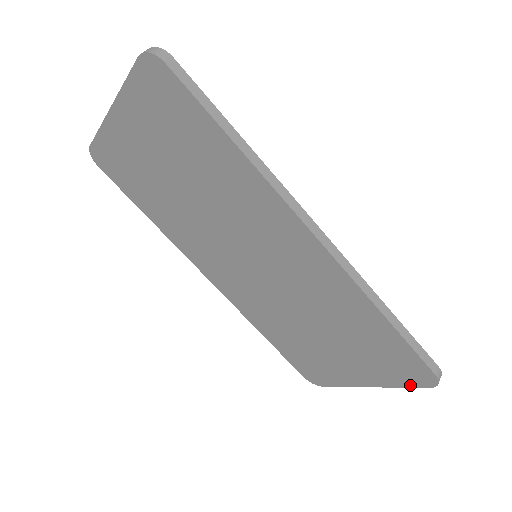
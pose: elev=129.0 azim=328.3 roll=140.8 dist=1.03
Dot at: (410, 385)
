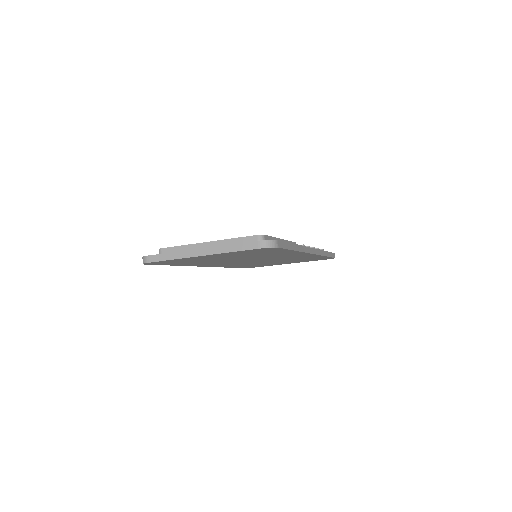
Dot at: (317, 260)
